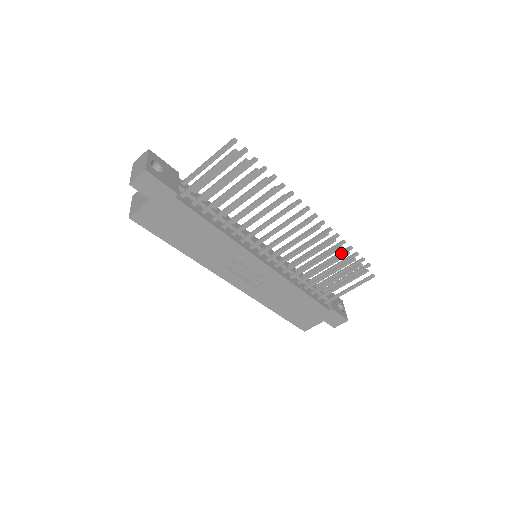
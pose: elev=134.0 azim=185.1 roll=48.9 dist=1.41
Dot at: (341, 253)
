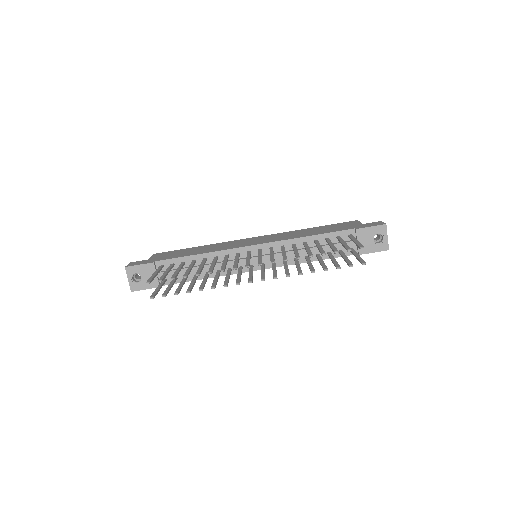
Dot at: occluded
